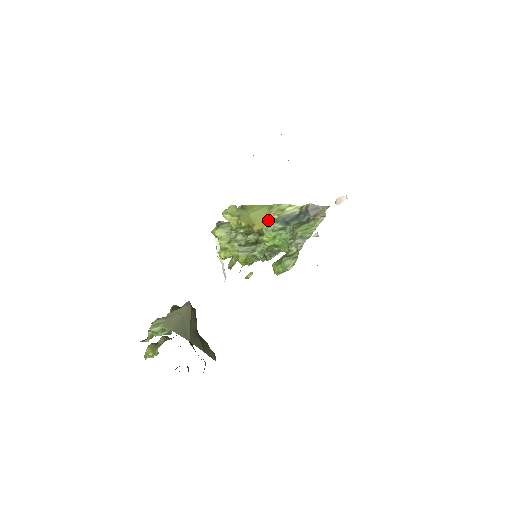
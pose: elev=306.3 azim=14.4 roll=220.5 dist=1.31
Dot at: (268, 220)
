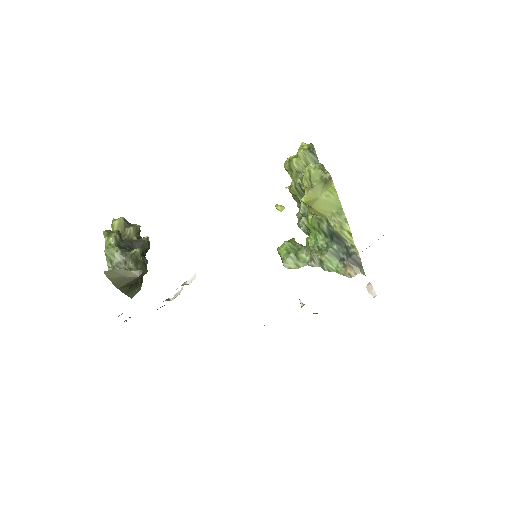
Dot at: (325, 217)
